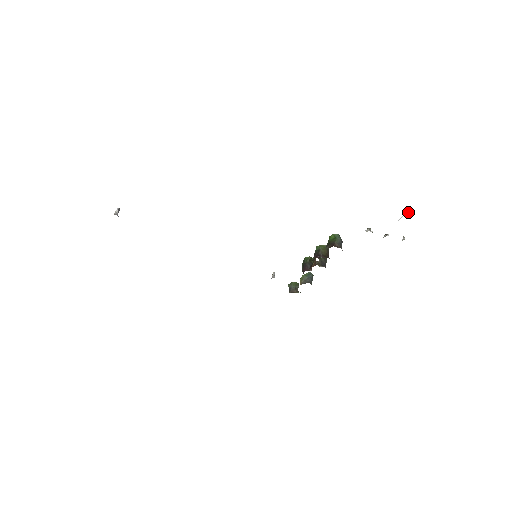
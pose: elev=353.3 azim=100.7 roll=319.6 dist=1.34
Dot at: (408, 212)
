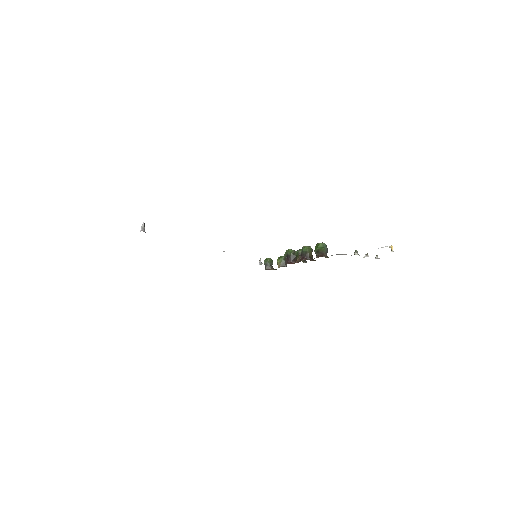
Dot at: (390, 247)
